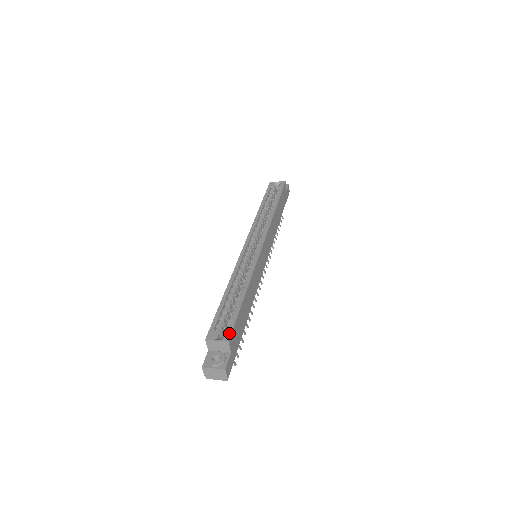
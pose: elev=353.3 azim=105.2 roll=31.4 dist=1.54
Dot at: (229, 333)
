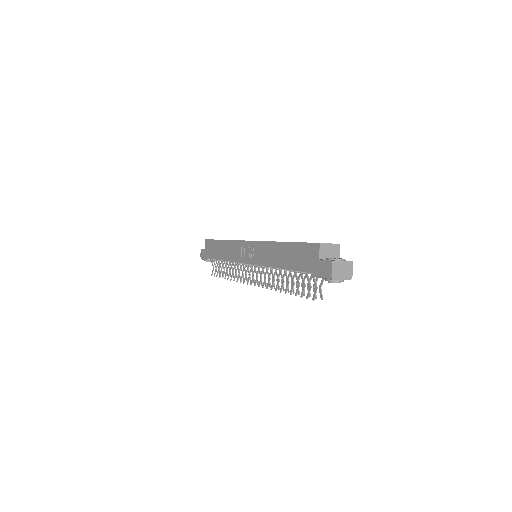
Dot at: occluded
